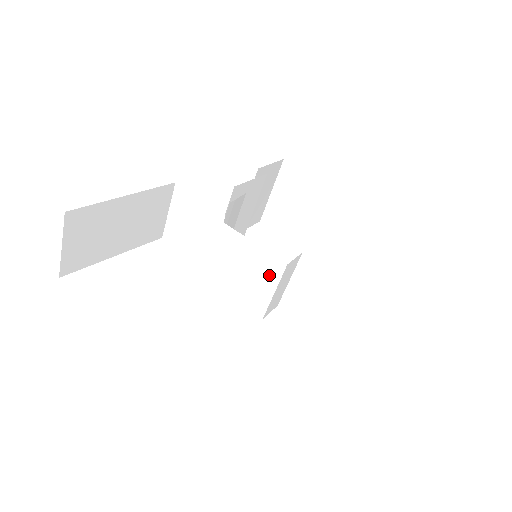
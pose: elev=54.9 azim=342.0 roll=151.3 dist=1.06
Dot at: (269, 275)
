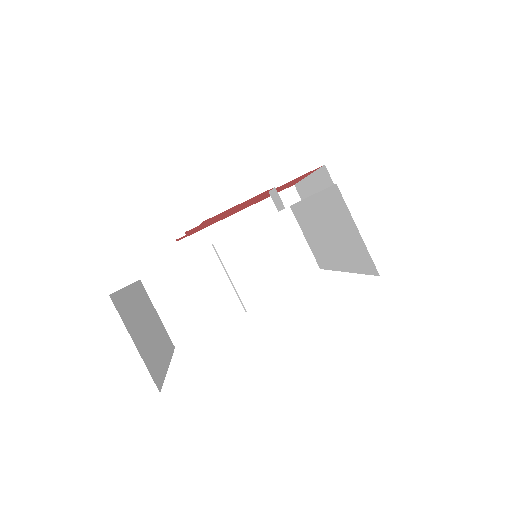
Dot at: (284, 234)
